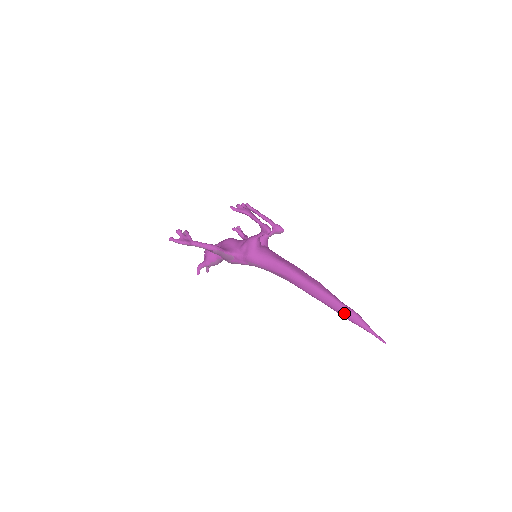
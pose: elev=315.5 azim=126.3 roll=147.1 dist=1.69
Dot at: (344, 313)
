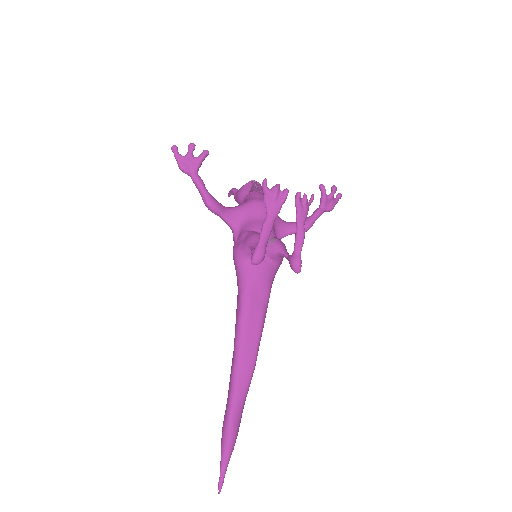
Dot at: (224, 422)
